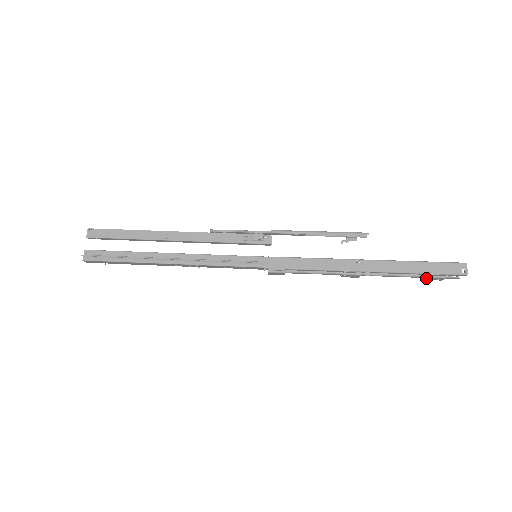
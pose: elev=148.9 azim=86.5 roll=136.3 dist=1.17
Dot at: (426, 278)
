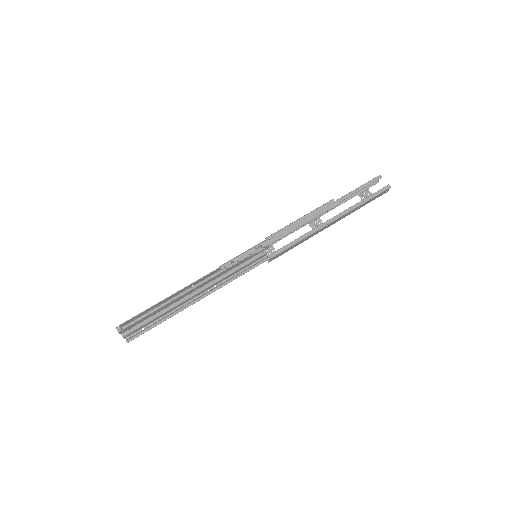
Dot at: occluded
